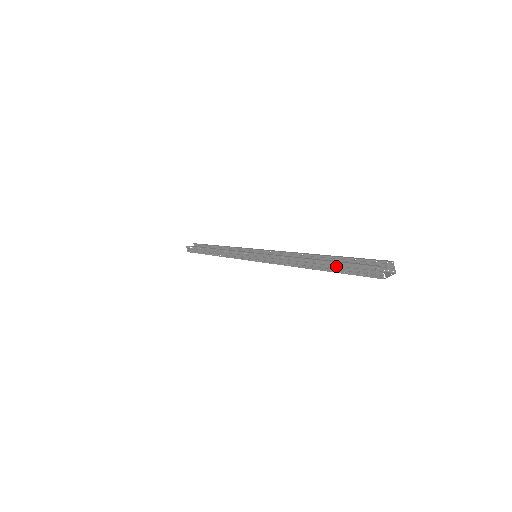
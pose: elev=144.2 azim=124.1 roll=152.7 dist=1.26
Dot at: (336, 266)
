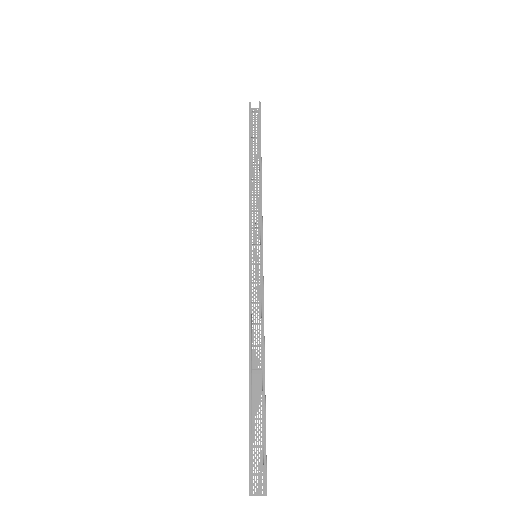
Dot at: (249, 420)
